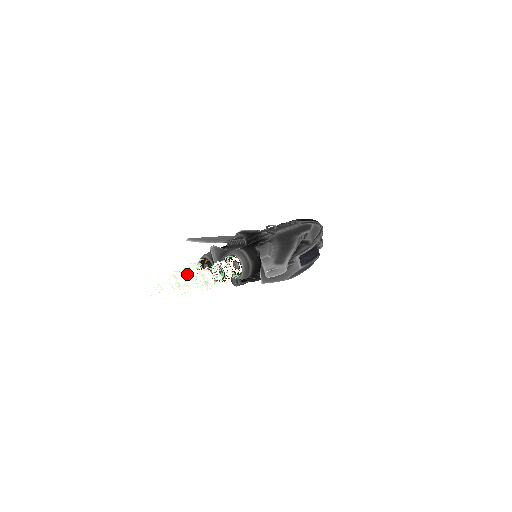
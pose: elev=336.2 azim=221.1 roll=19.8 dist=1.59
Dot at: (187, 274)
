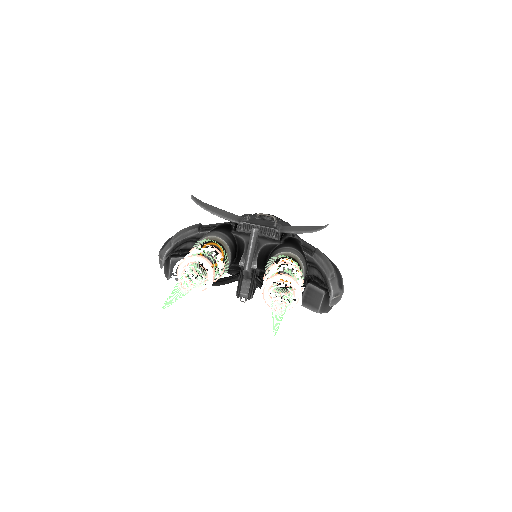
Dot at: occluded
